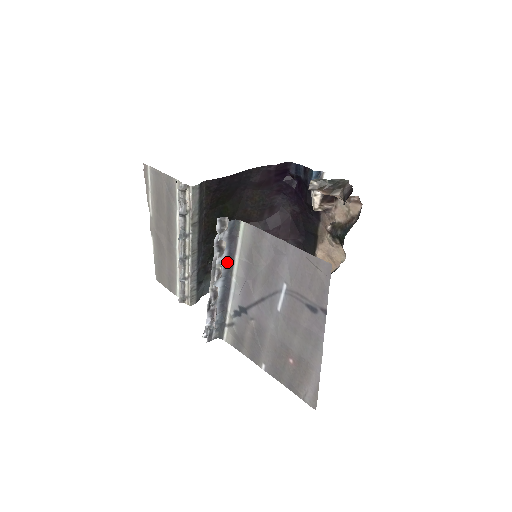
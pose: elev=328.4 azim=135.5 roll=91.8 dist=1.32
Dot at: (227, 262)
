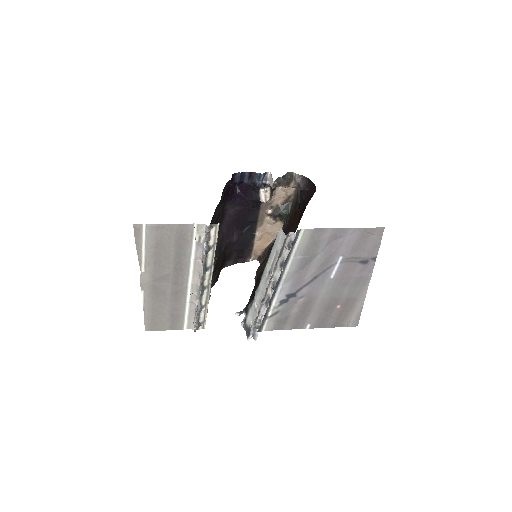
Dot at: (283, 266)
